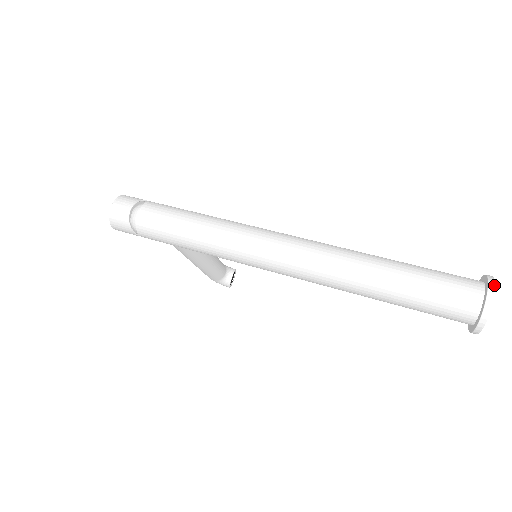
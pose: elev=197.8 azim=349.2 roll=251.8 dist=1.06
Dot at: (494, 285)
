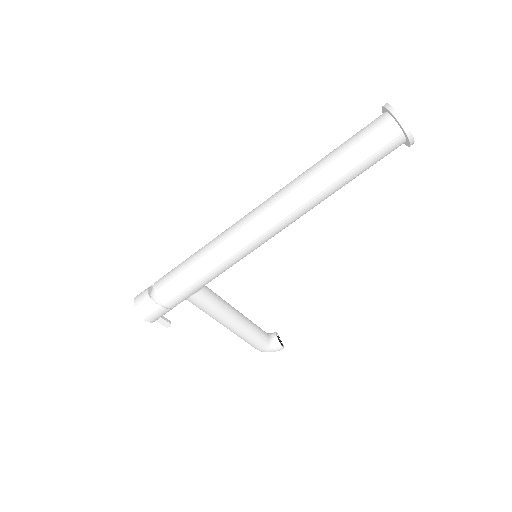
Dot at: (386, 104)
